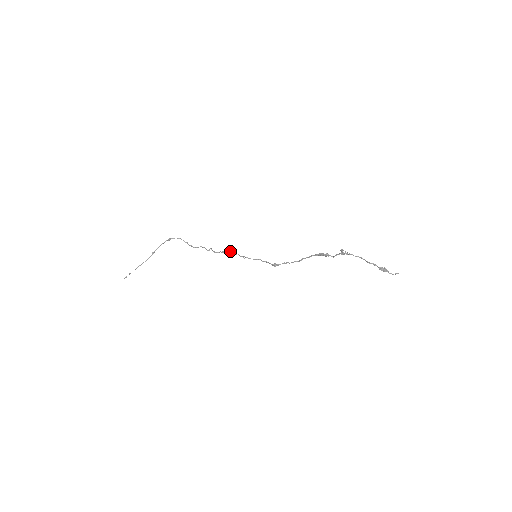
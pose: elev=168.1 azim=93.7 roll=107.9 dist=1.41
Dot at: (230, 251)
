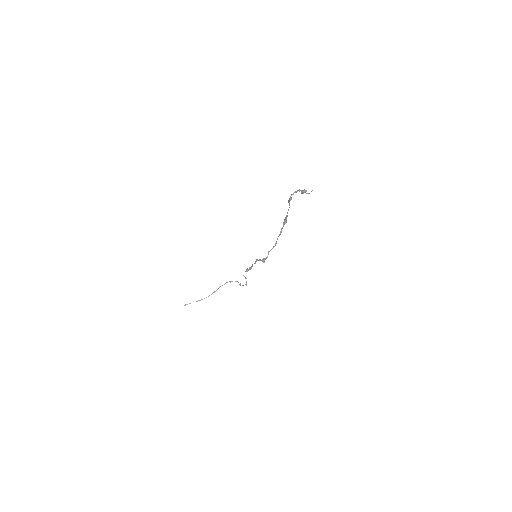
Dot at: (249, 267)
